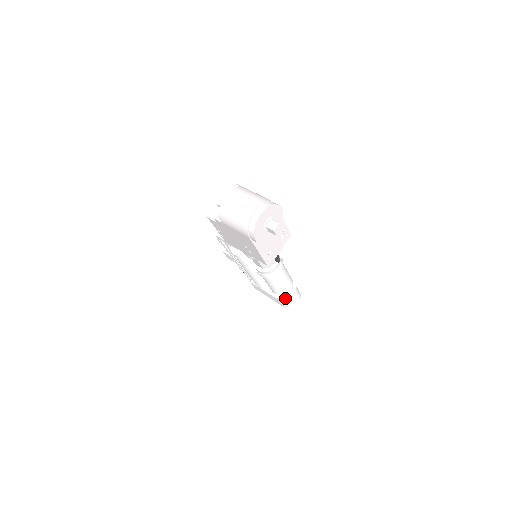
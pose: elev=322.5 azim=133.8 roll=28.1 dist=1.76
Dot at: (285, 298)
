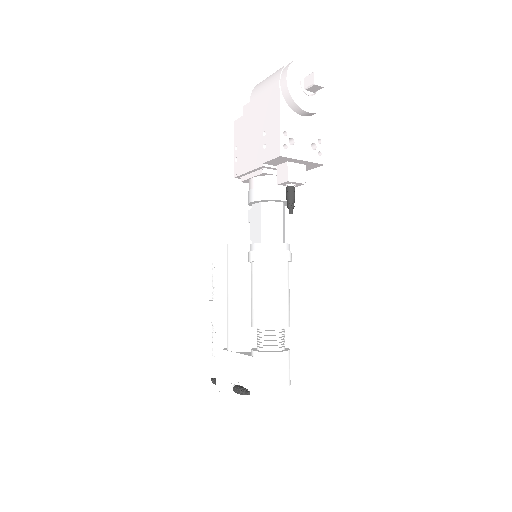
Dot at: (266, 351)
